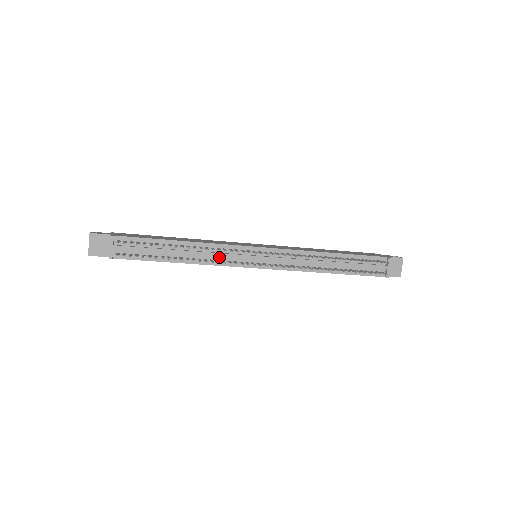
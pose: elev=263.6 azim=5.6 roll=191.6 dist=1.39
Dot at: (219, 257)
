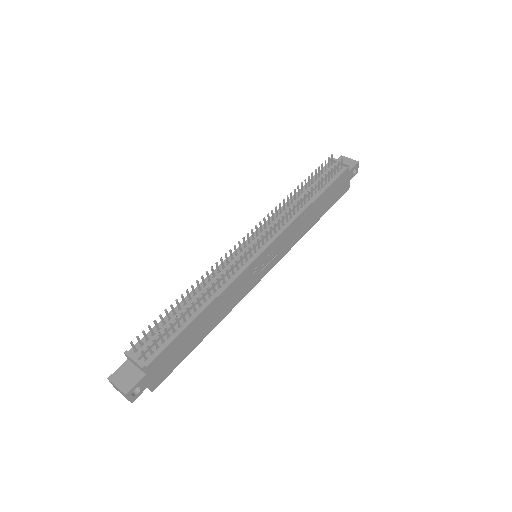
Dot at: (227, 275)
